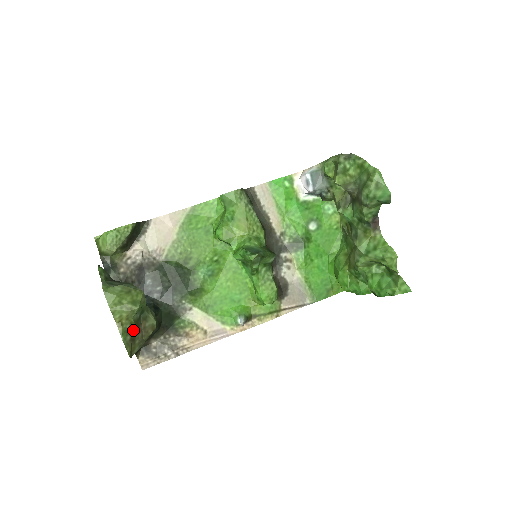
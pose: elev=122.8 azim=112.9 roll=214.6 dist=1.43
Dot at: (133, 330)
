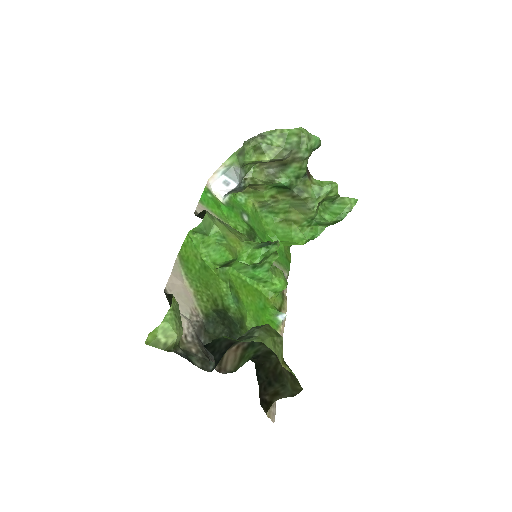
Dot at: (287, 365)
